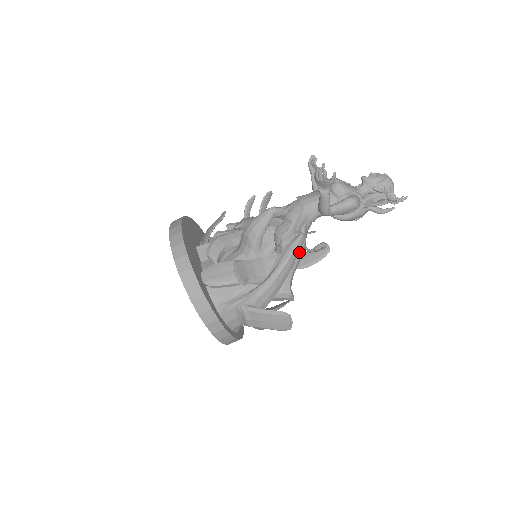
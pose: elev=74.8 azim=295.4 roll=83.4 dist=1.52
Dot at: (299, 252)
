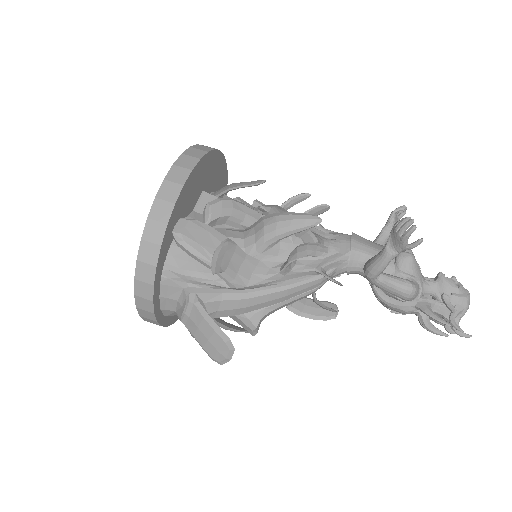
Dot at: (304, 291)
